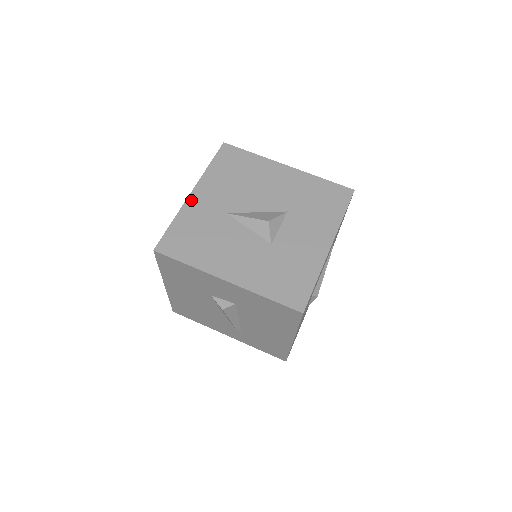
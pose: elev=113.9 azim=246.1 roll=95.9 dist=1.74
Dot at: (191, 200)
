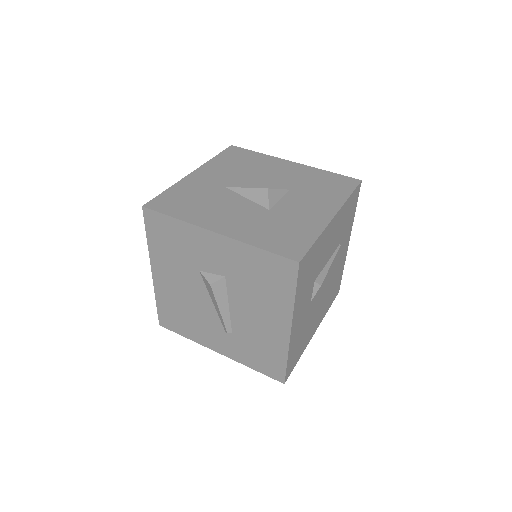
Dot at: (191, 177)
